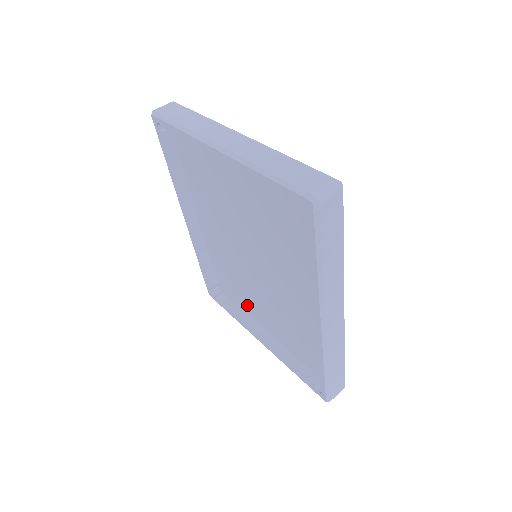
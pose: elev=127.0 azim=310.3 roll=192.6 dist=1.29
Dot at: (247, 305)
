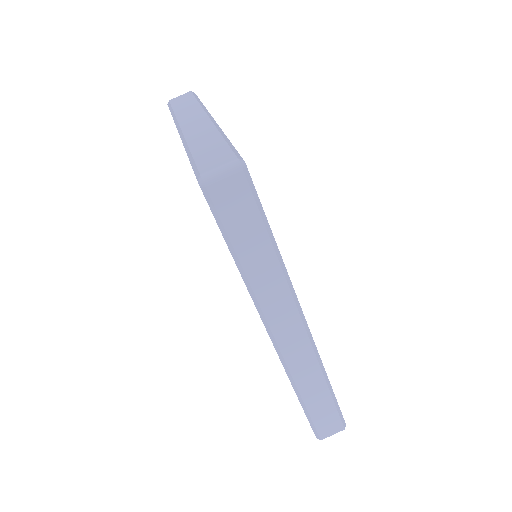
Dot at: occluded
